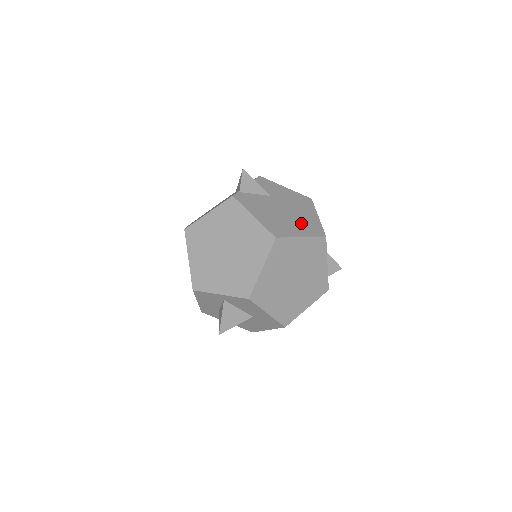
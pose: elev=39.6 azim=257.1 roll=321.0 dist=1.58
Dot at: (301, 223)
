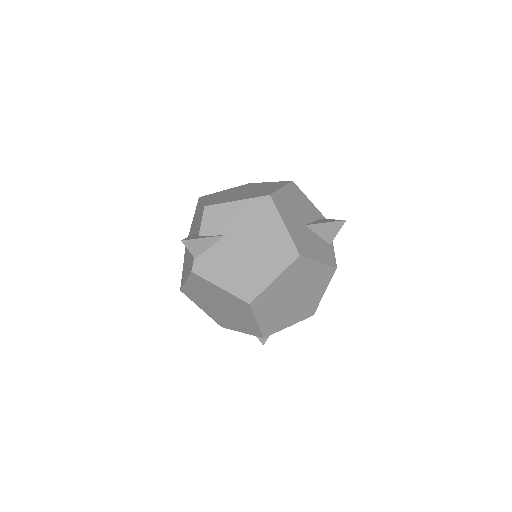
Dot at: (268, 256)
